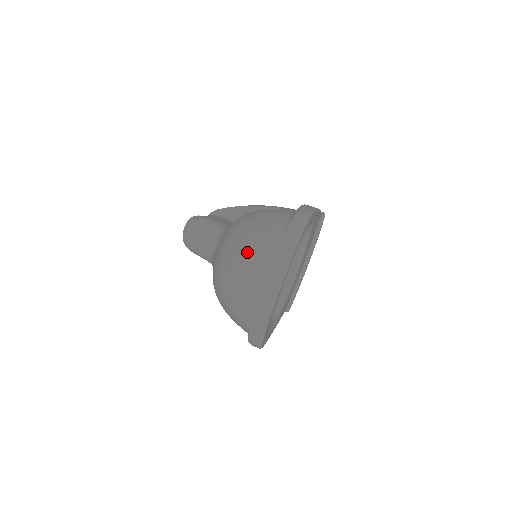
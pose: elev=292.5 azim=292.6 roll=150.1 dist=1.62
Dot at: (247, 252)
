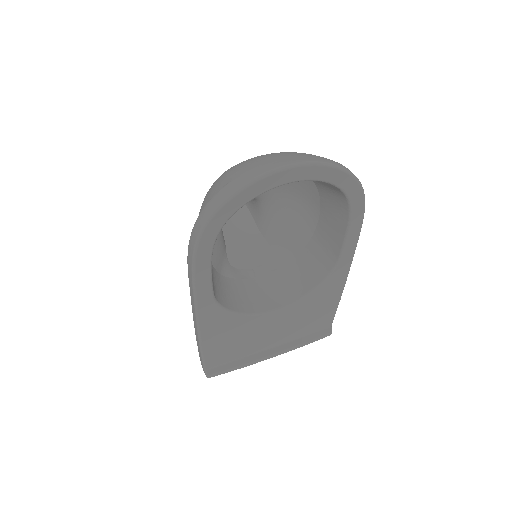
Dot at: occluded
